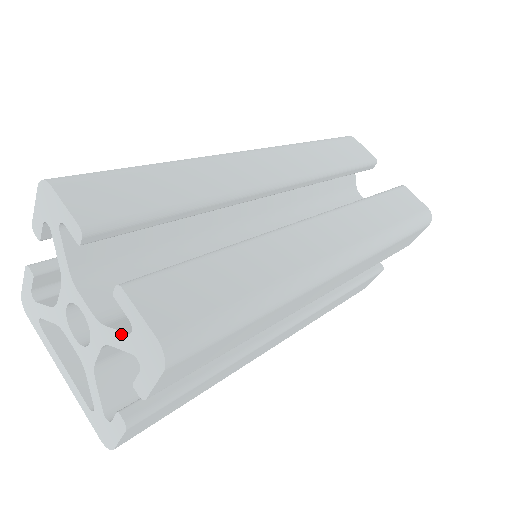
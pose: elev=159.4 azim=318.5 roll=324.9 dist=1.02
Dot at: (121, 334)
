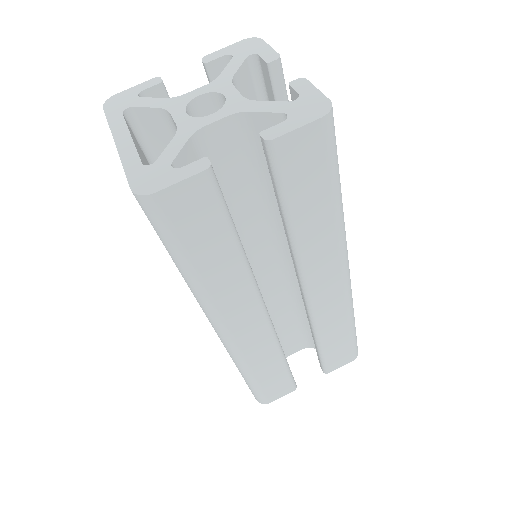
Dot at: (277, 103)
